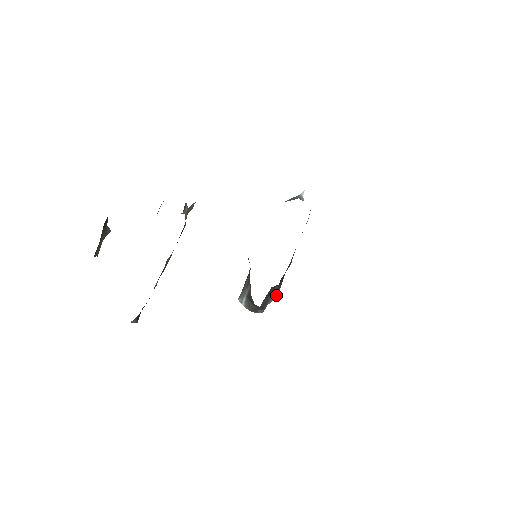
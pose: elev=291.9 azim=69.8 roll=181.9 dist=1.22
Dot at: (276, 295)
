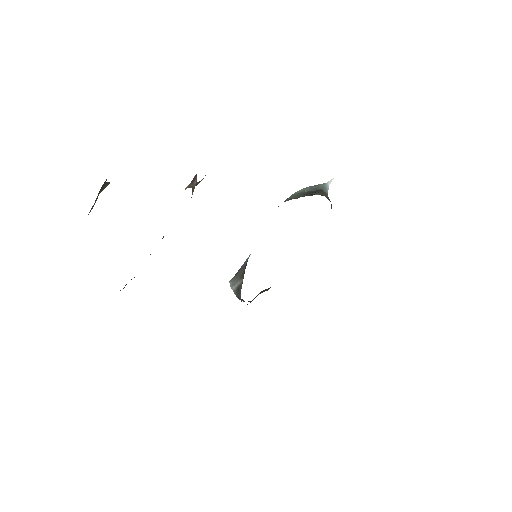
Dot at: (267, 290)
